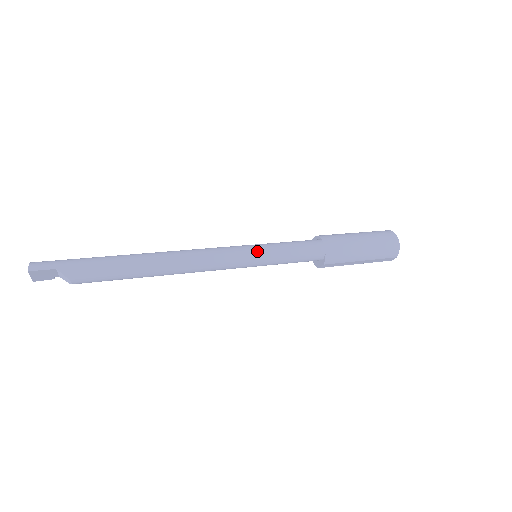
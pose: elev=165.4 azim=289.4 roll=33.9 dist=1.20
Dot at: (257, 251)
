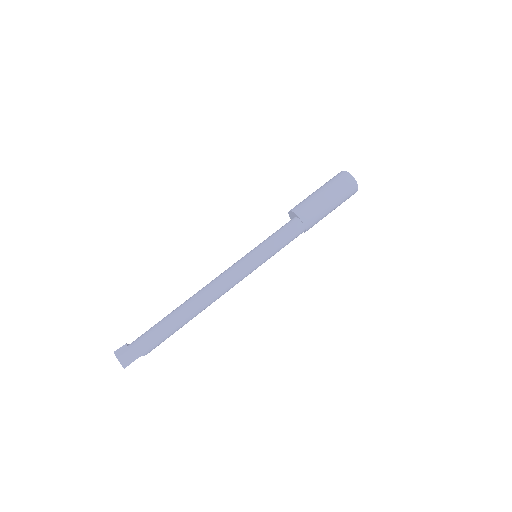
Dot at: (260, 262)
